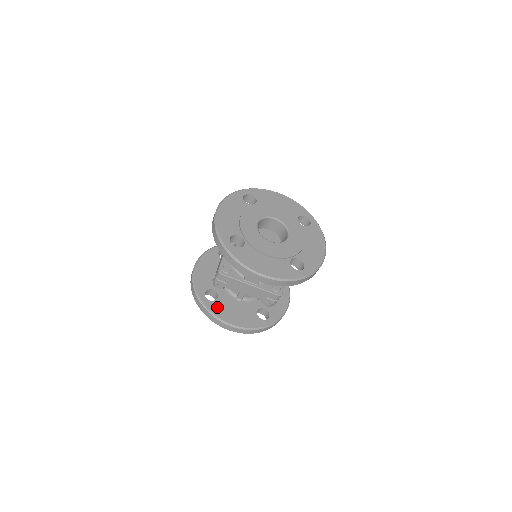
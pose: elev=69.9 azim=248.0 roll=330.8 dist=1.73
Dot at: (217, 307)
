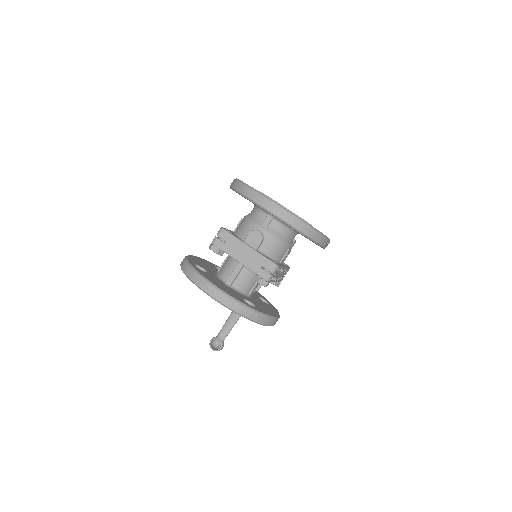
Dot at: (204, 273)
